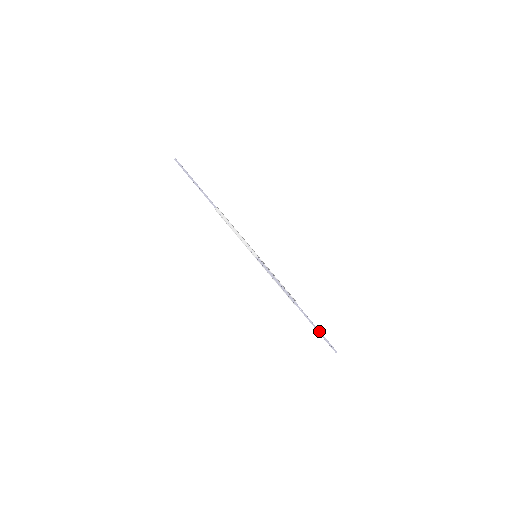
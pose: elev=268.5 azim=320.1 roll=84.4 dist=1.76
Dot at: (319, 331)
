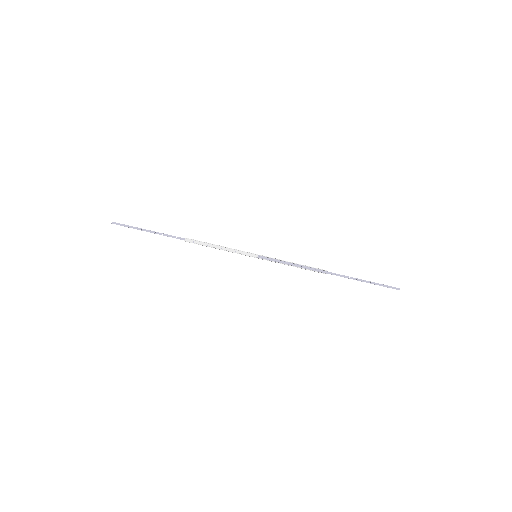
Dot at: (368, 282)
